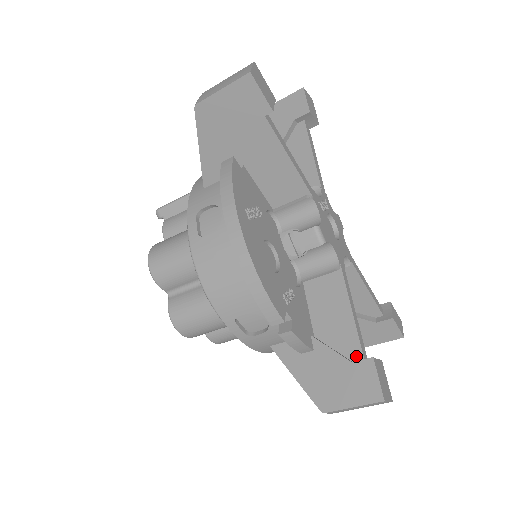
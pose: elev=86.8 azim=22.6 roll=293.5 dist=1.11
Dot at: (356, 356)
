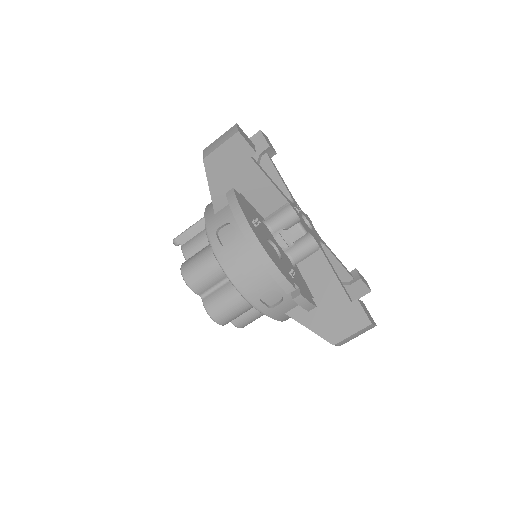
Dot at: (346, 302)
